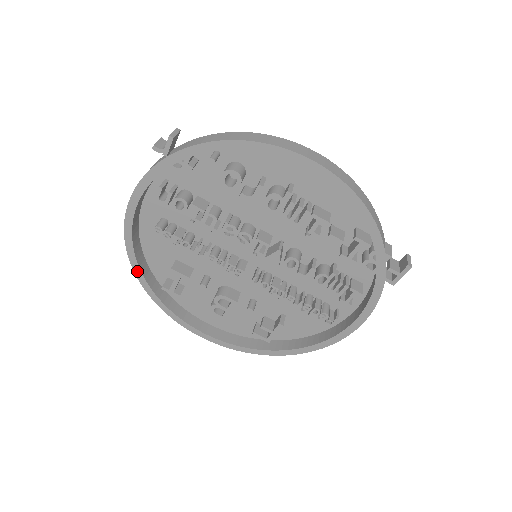
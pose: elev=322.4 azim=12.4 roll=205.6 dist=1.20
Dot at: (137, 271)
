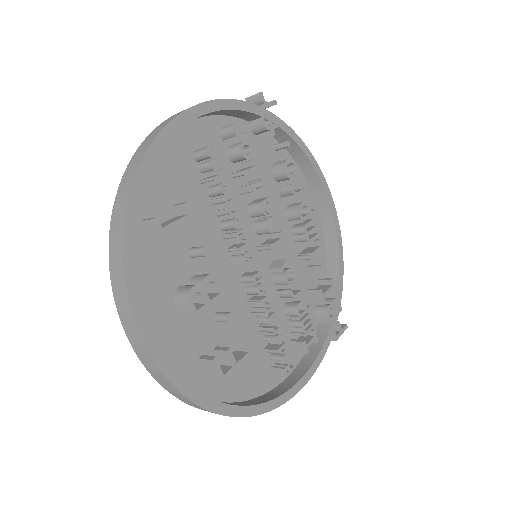
Dot at: (143, 171)
